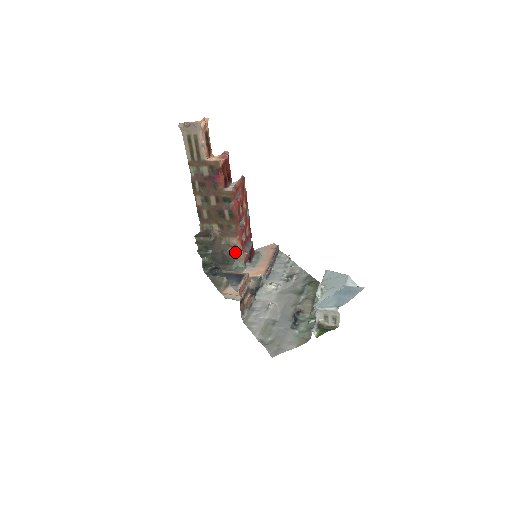
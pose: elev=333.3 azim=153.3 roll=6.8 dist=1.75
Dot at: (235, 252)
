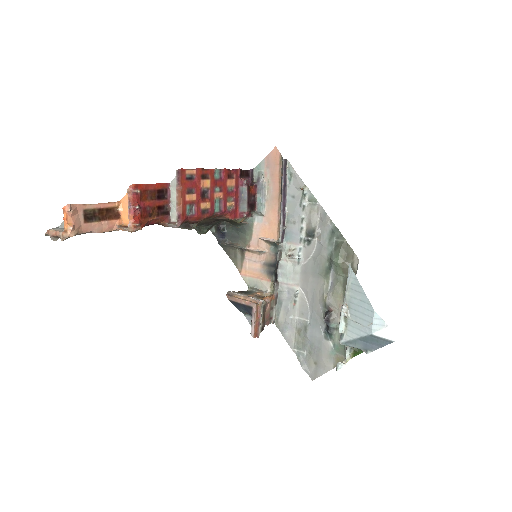
Dot at: (231, 220)
